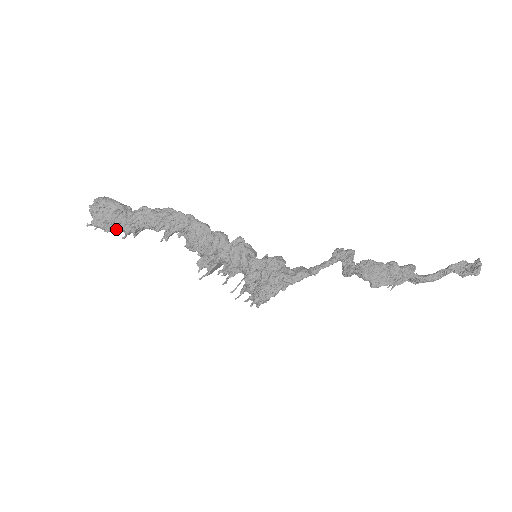
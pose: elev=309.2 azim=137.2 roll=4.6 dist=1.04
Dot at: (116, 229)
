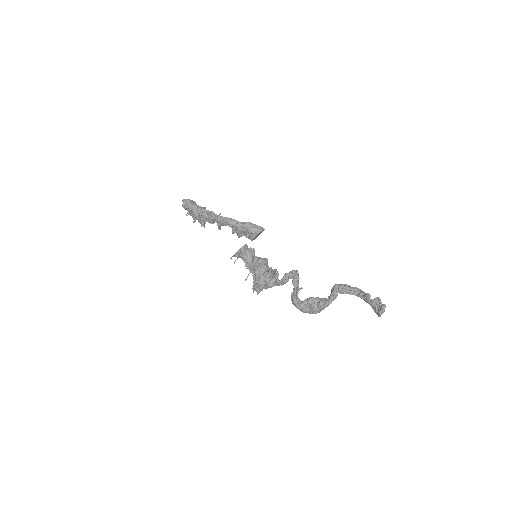
Dot at: occluded
